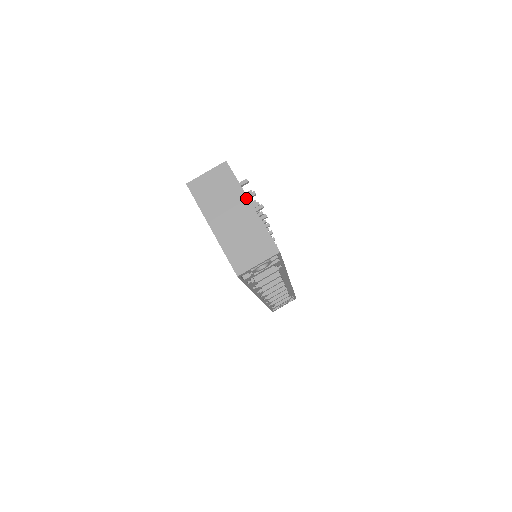
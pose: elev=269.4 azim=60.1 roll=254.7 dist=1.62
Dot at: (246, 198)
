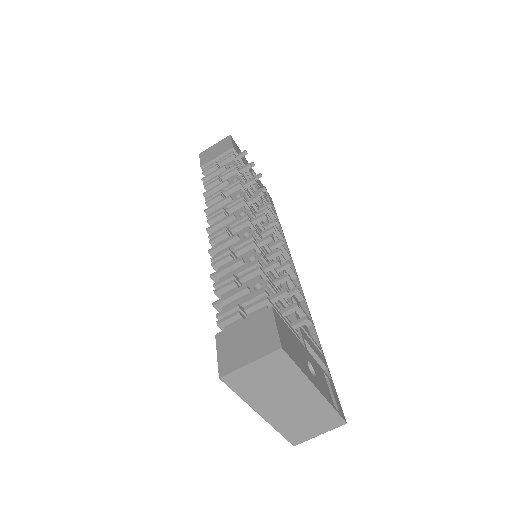
Dot at: (310, 384)
